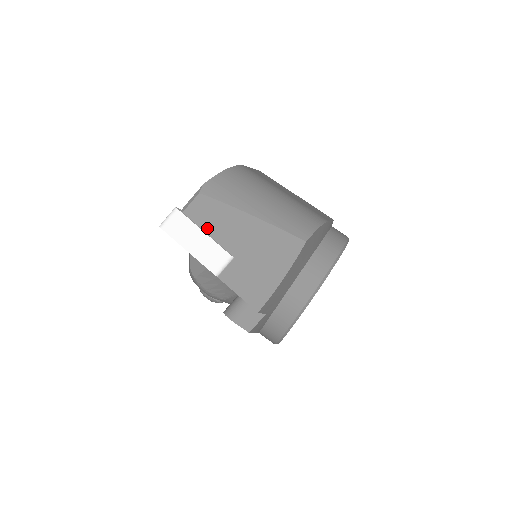
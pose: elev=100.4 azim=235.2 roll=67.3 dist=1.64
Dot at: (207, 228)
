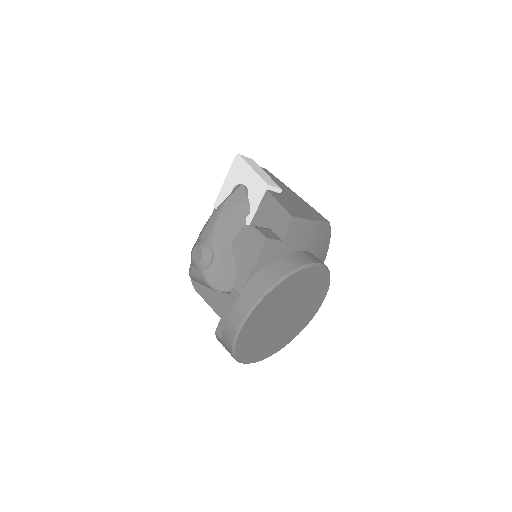
Dot at: occluded
